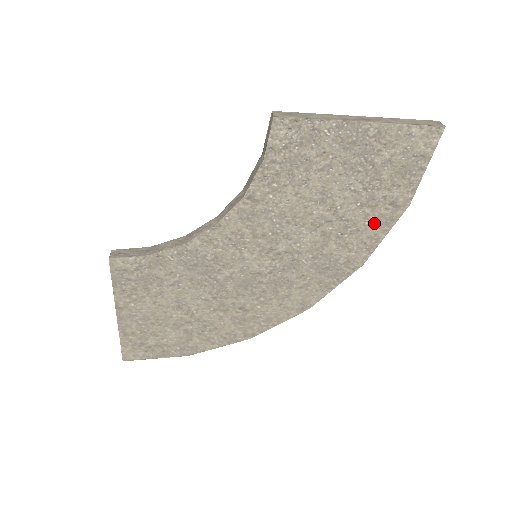
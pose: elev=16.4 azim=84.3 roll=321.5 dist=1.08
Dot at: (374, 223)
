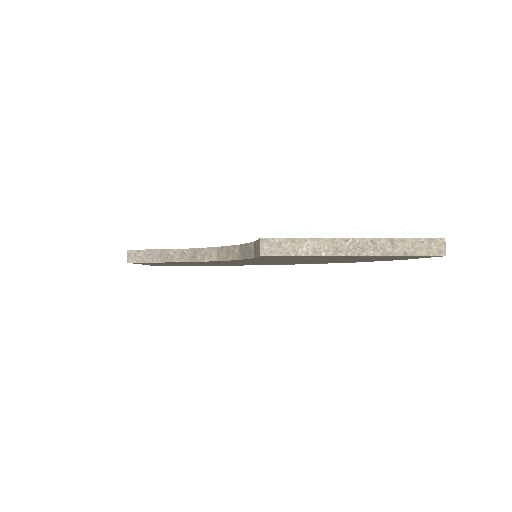
Dot at: occluded
